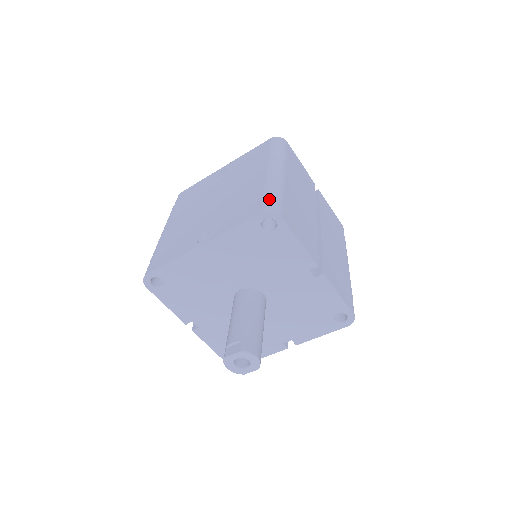
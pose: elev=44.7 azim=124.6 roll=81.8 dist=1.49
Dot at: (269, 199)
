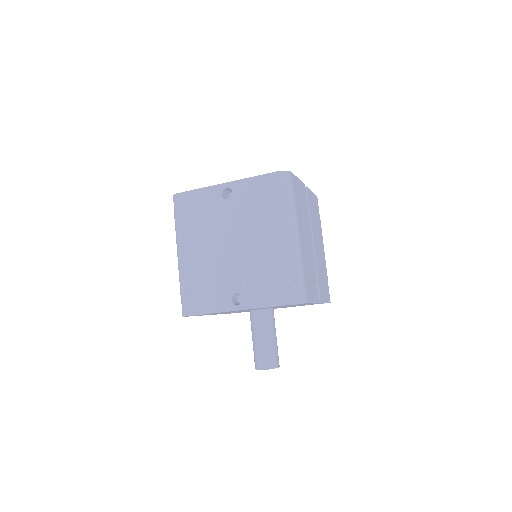
Dot at: (296, 286)
